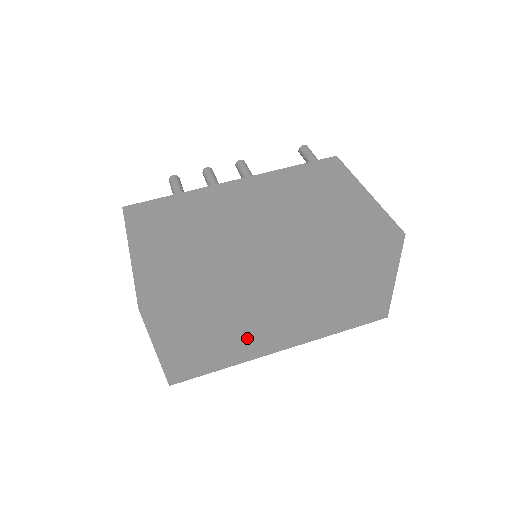
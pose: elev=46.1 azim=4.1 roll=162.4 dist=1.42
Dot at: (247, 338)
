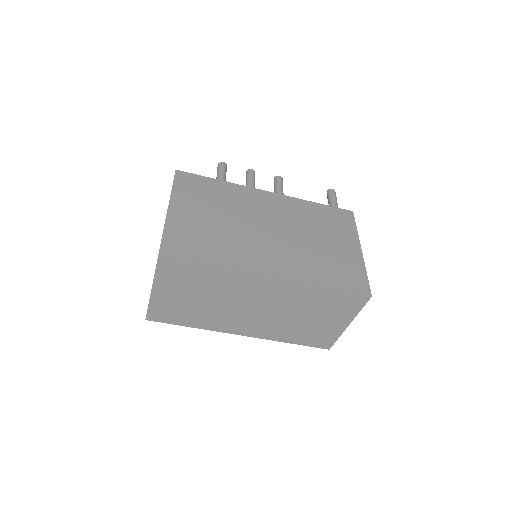
Dot at: (221, 314)
